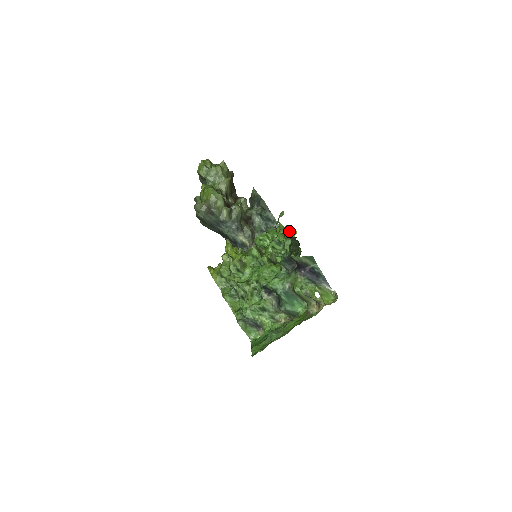
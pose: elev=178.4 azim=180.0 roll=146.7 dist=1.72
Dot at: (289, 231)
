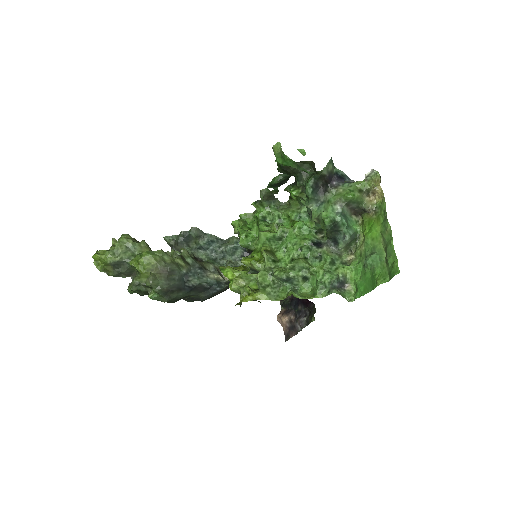
Dot at: (279, 179)
